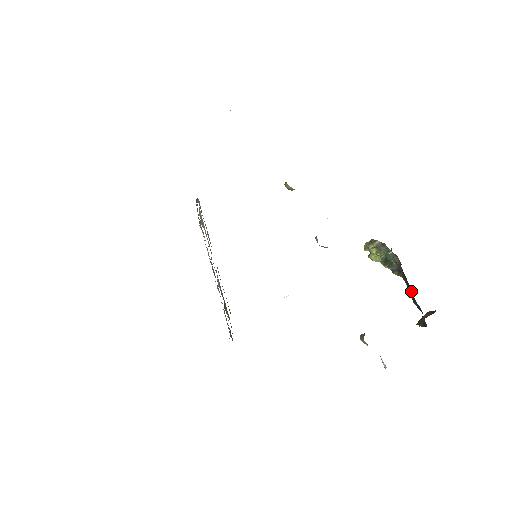
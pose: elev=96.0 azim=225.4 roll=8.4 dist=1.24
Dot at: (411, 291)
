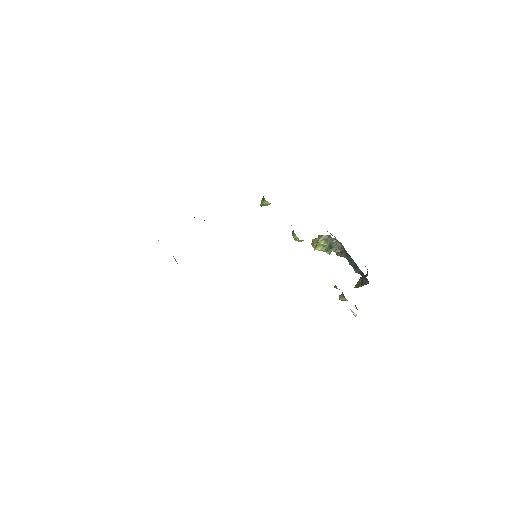
Dot at: (354, 263)
